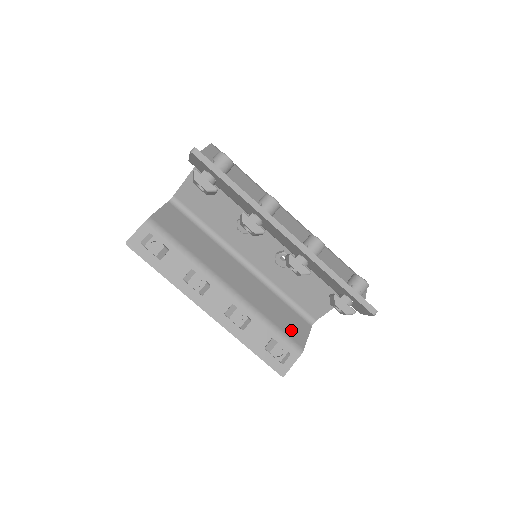
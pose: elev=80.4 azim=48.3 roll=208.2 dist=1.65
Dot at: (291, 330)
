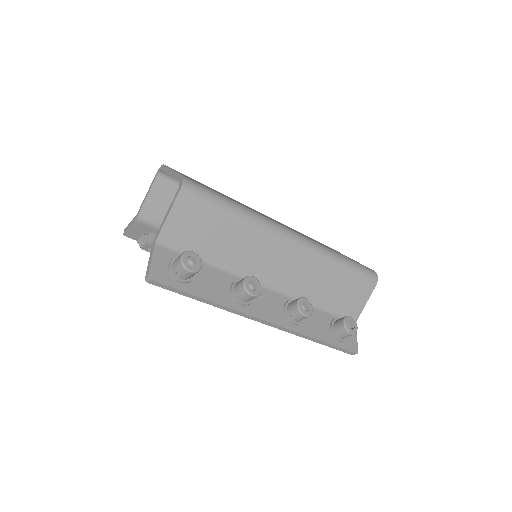
Dot at: occluded
